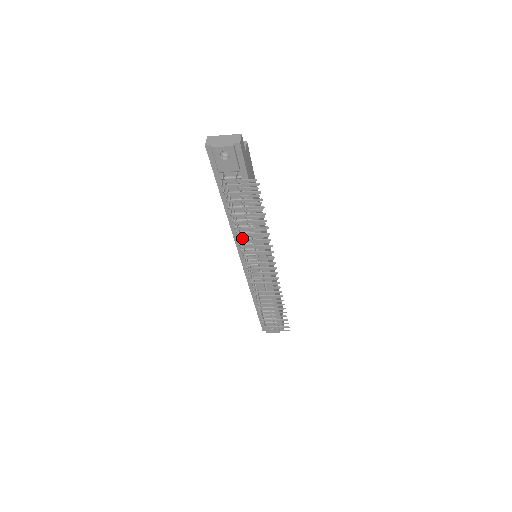
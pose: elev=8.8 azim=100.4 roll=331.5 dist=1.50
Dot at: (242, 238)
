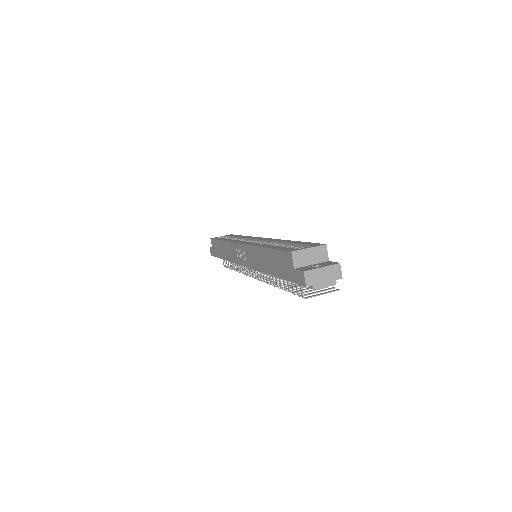
Dot at: occluded
